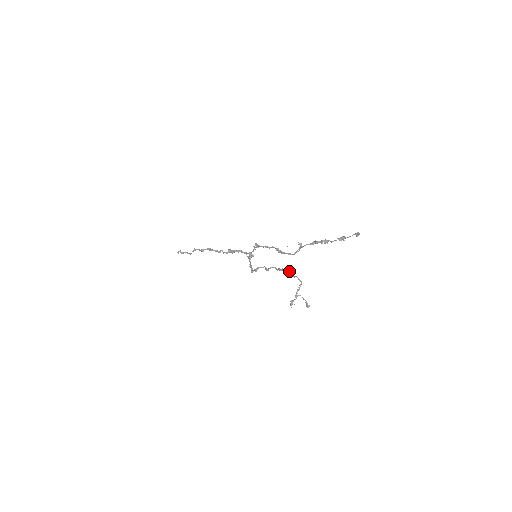
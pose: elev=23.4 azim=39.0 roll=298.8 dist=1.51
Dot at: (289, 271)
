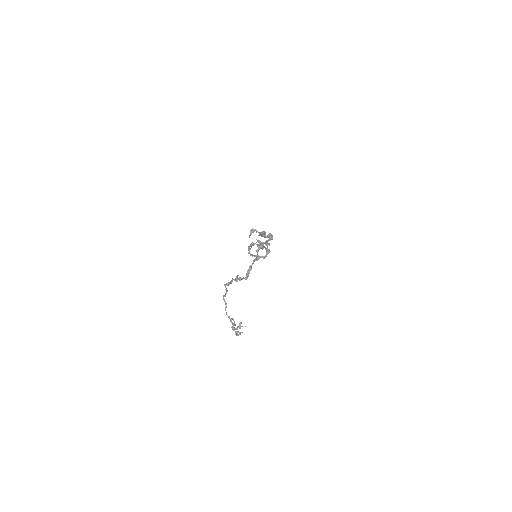
Dot at: (225, 287)
